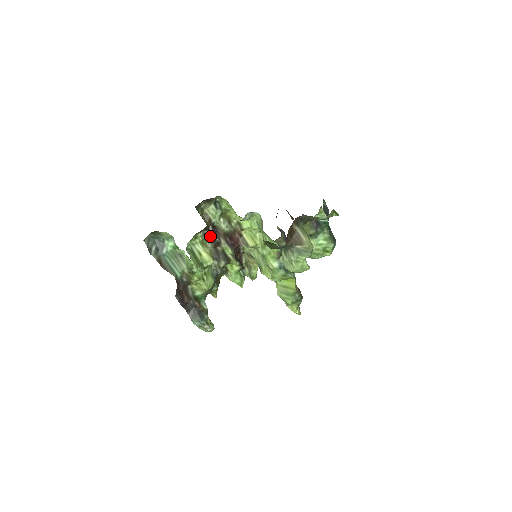
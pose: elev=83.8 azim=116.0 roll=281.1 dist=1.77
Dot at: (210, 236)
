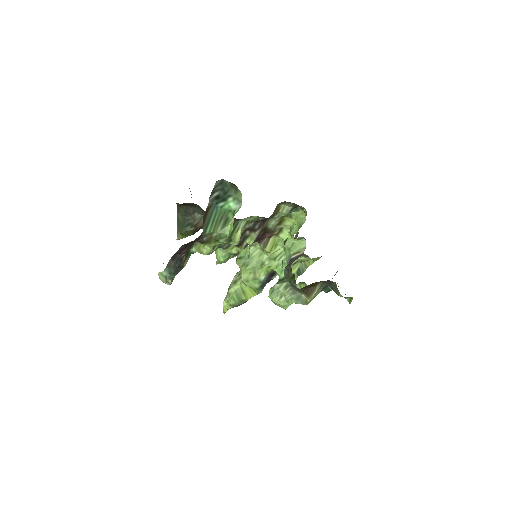
Dot at: (257, 221)
